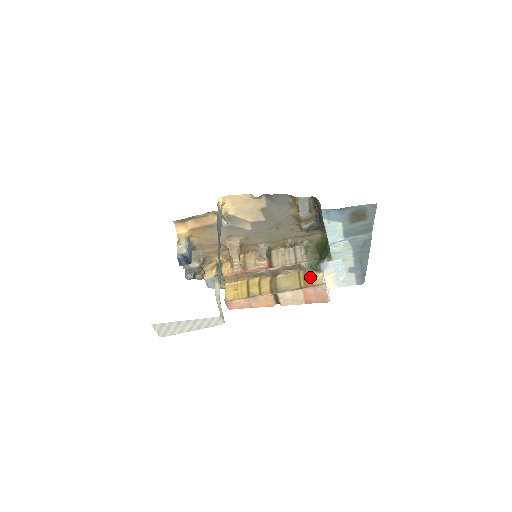
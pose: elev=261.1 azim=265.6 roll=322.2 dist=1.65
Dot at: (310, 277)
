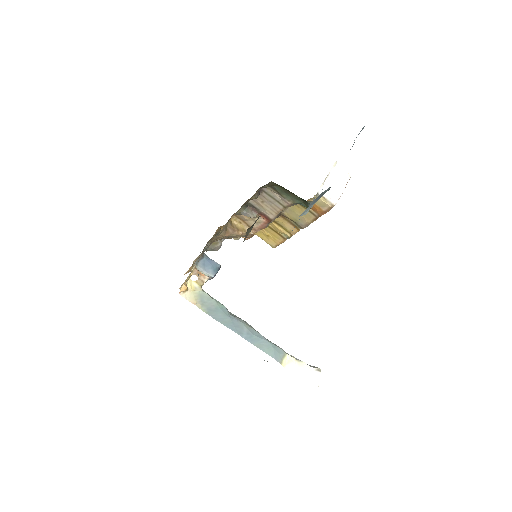
Dot at: occluded
